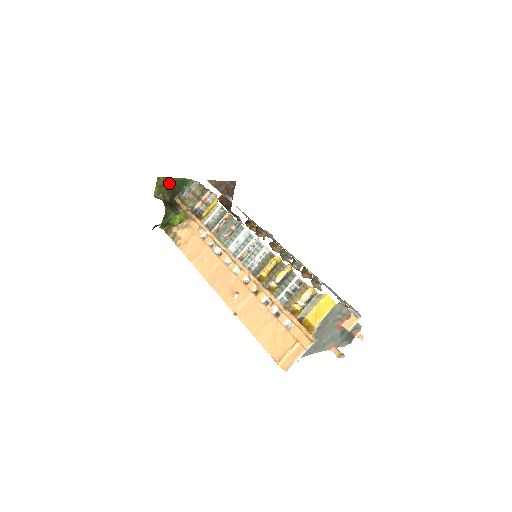
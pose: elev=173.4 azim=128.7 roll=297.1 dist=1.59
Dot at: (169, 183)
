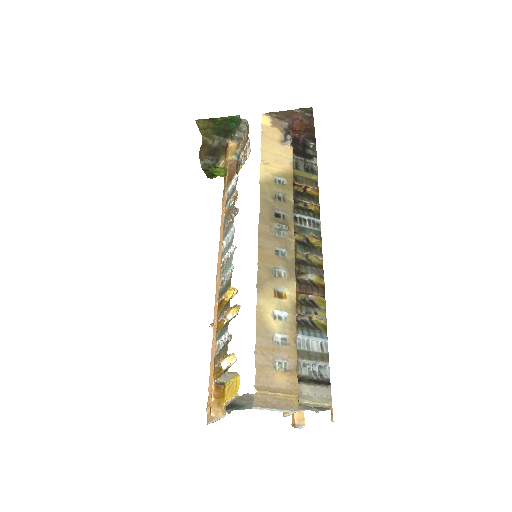
Dot at: (214, 123)
